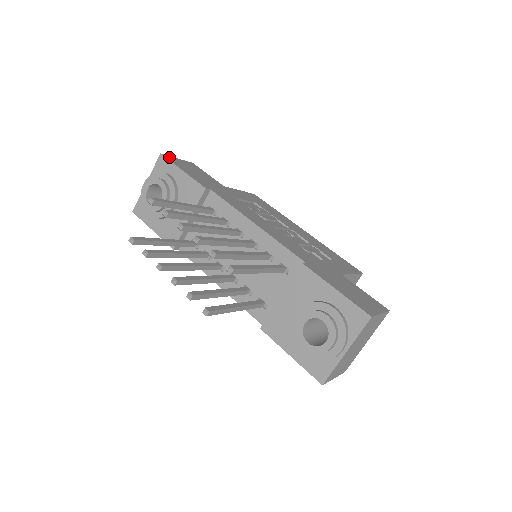
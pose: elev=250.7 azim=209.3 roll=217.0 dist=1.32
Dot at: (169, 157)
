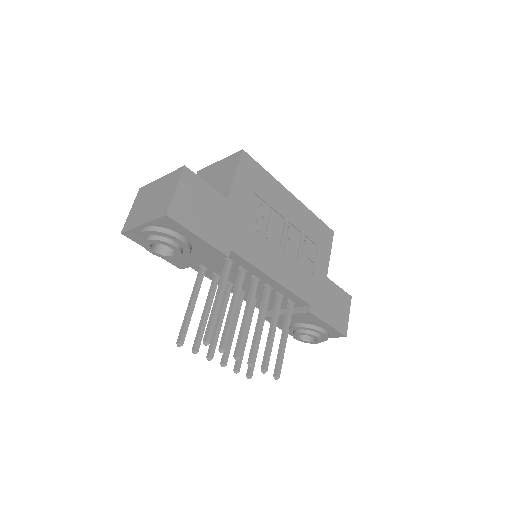
Dot at: (174, 210)
